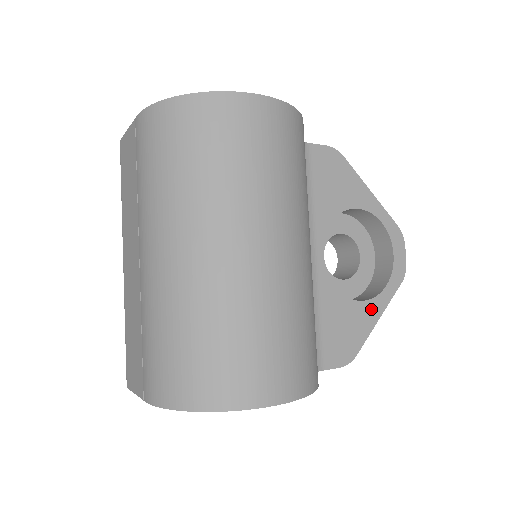
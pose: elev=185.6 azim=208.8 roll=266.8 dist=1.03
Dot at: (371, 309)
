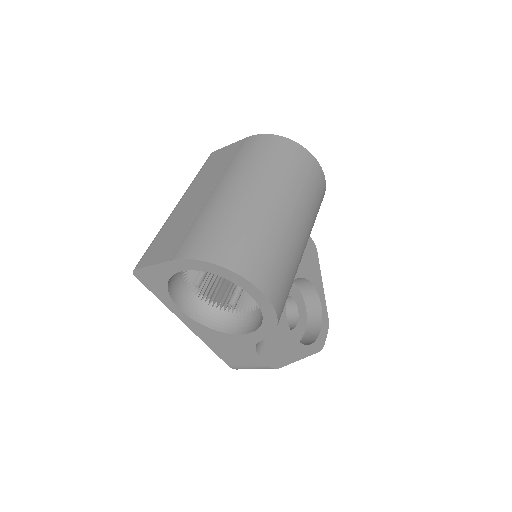
Dot at: (298, 349)
